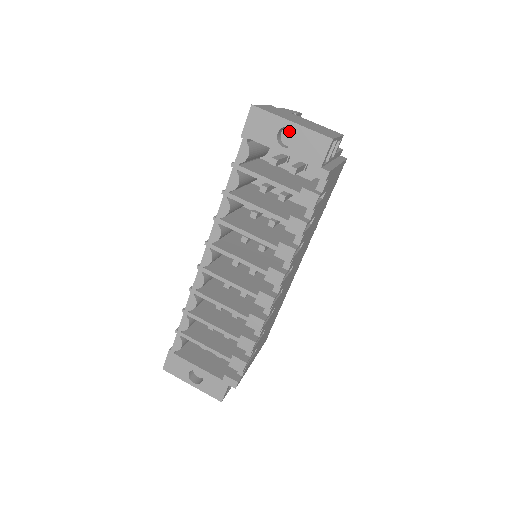
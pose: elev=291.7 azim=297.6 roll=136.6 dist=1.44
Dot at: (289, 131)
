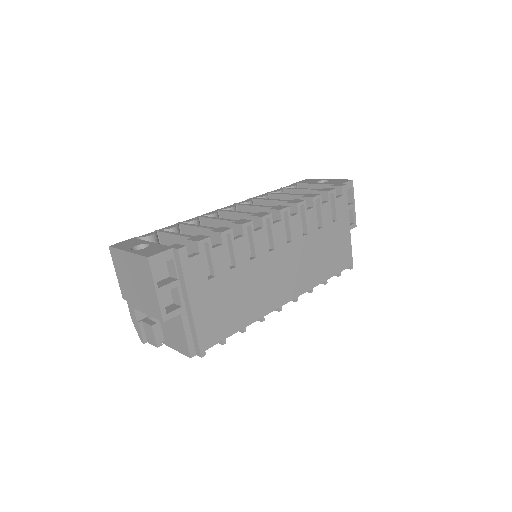
Dot at: occluded
